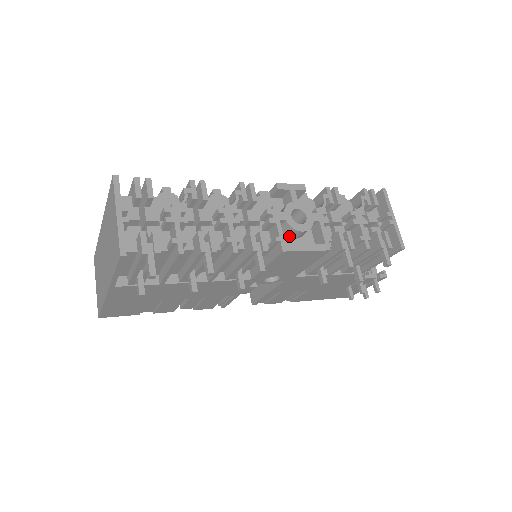
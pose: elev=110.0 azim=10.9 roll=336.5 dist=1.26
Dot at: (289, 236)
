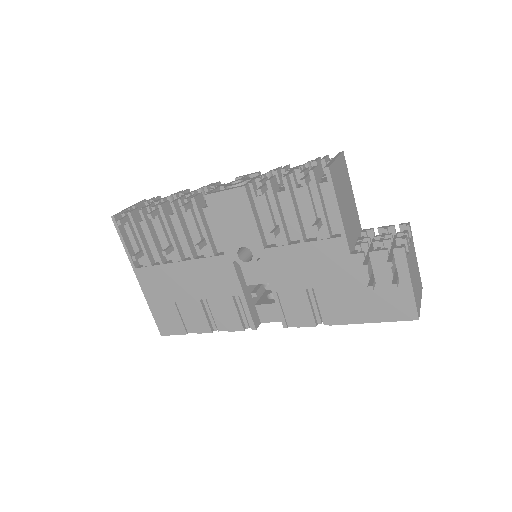
Dot at: occluded
